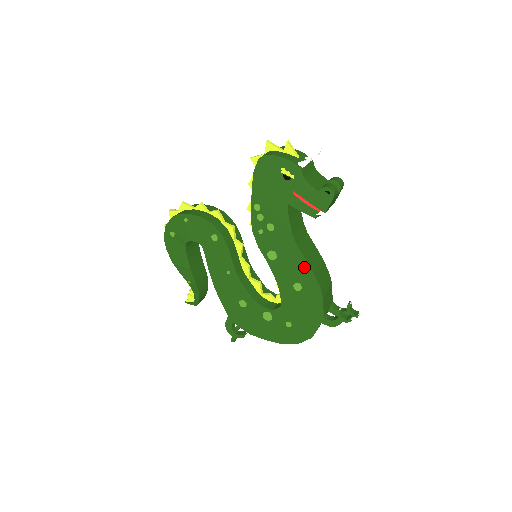
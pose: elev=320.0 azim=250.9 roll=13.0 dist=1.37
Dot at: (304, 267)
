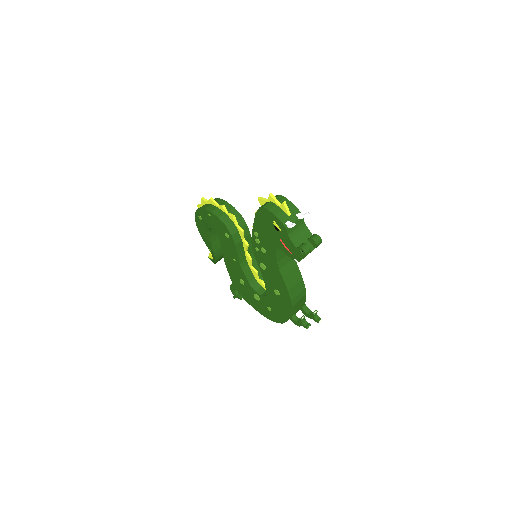
Dot at: (282, 284)
